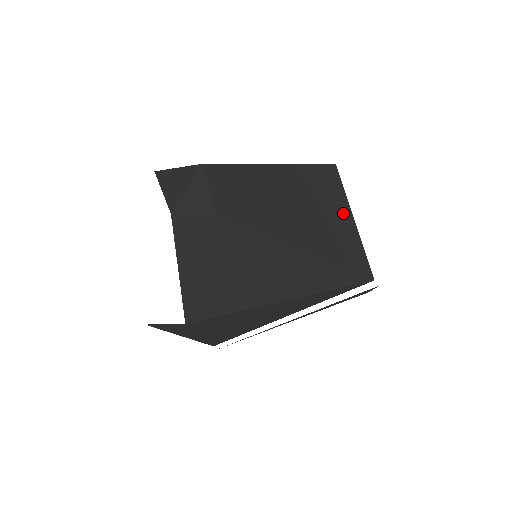
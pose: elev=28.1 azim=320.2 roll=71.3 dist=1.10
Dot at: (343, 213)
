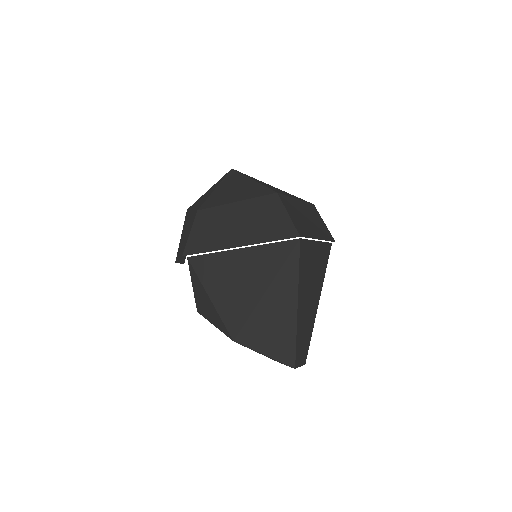
Dot at: (314, 253)
